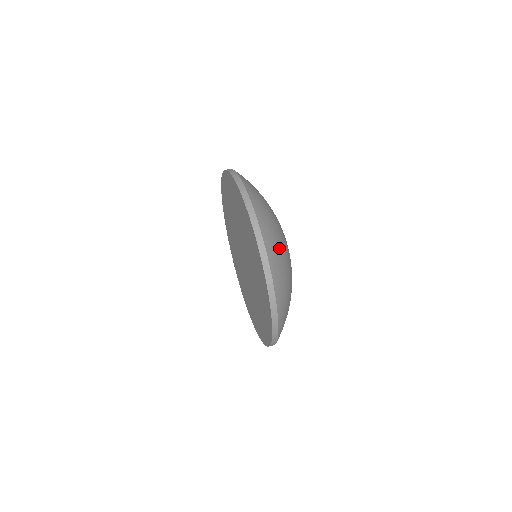
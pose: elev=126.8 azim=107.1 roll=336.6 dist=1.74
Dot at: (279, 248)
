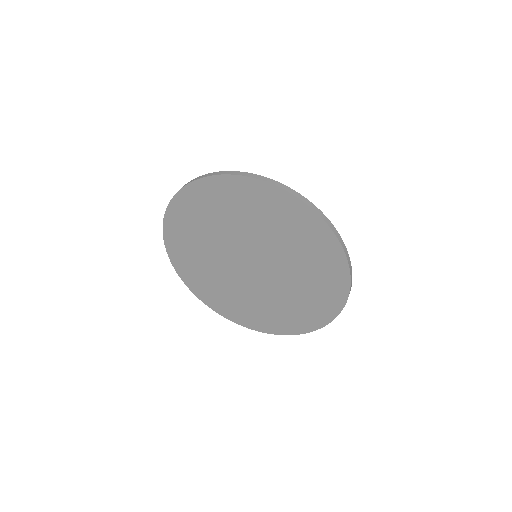
Dot at: occluded
